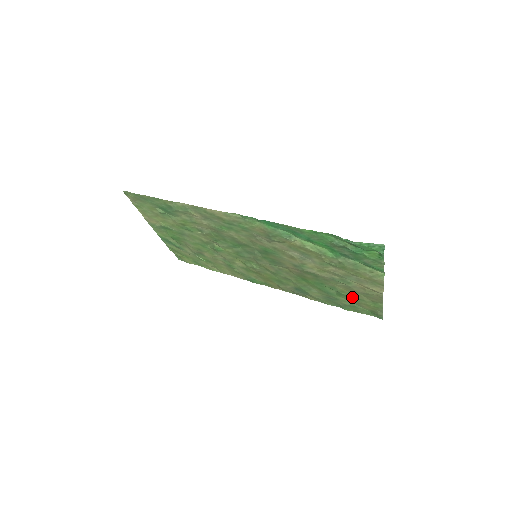
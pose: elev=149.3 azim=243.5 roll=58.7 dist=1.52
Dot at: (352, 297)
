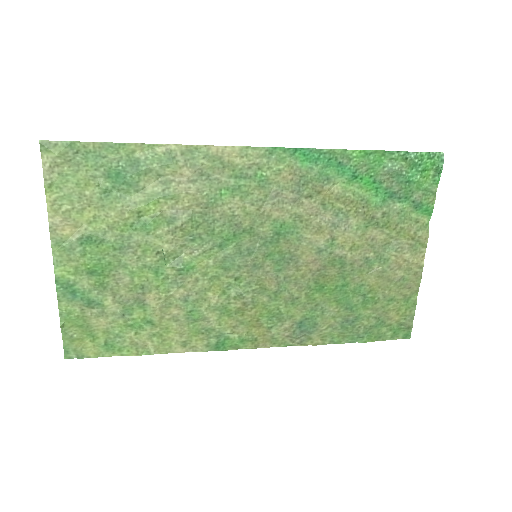
Dot at: (381, 299)
